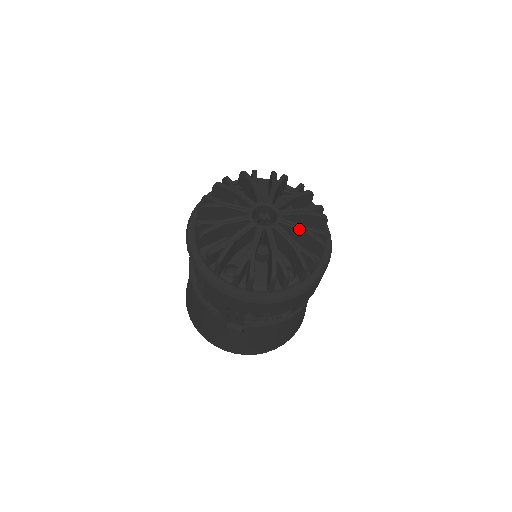
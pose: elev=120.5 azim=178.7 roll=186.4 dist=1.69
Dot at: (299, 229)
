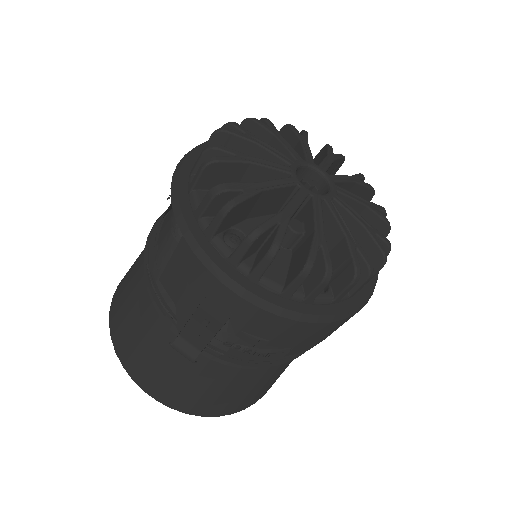
Dot at: (357, 220)
